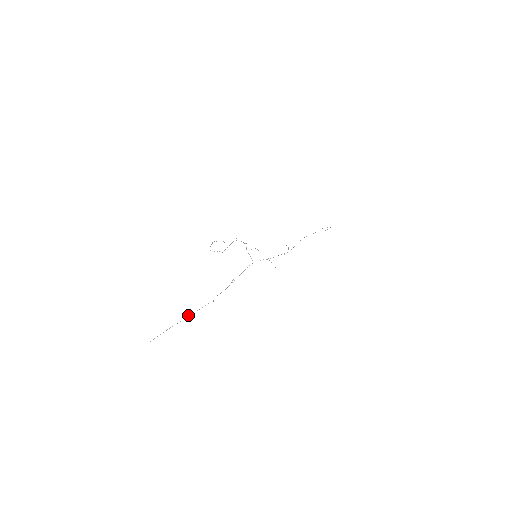
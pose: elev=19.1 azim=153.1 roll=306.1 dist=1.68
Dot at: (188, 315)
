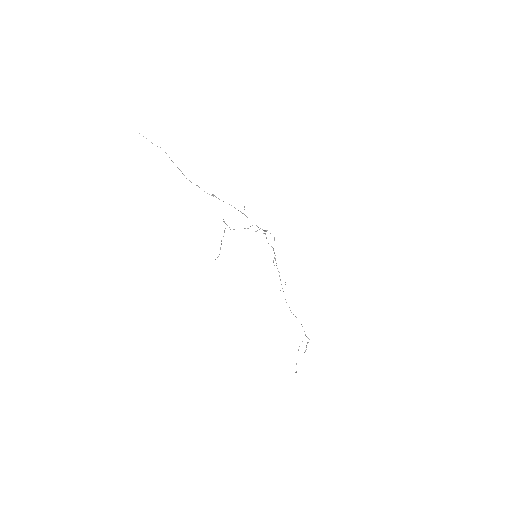
Dot at: occluded
